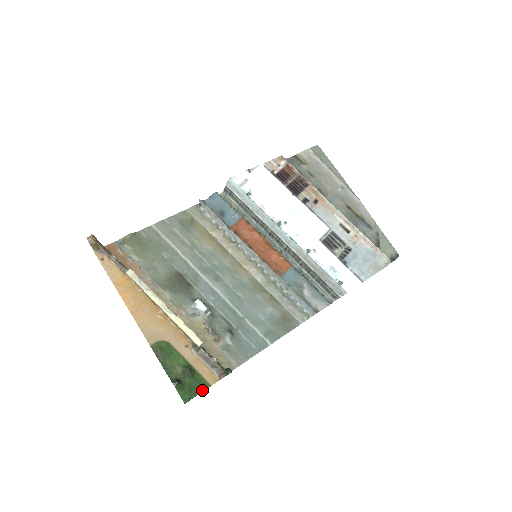
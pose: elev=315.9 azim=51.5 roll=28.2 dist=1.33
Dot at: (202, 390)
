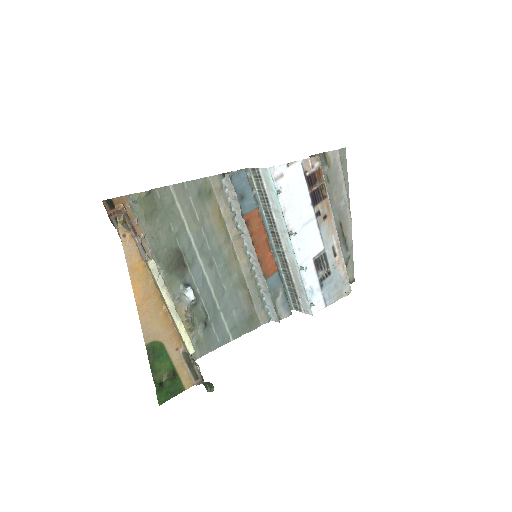
Dot at: (177, 393)
